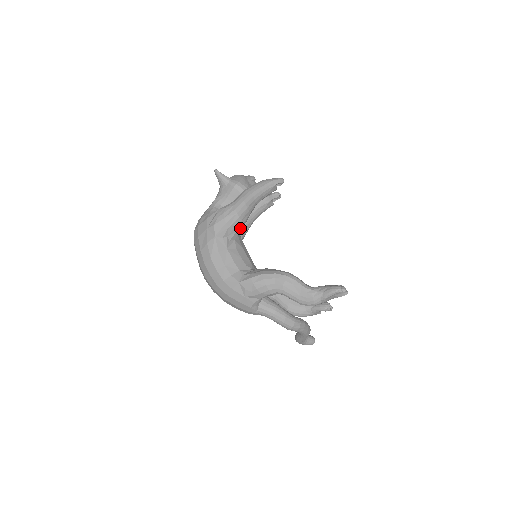
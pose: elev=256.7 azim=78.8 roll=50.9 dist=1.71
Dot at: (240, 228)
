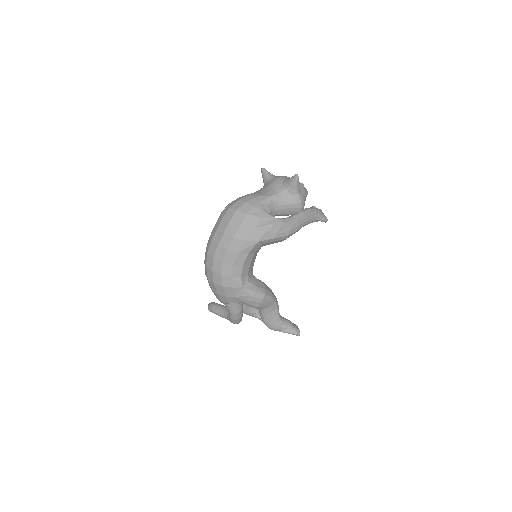
Dot at: occluded
